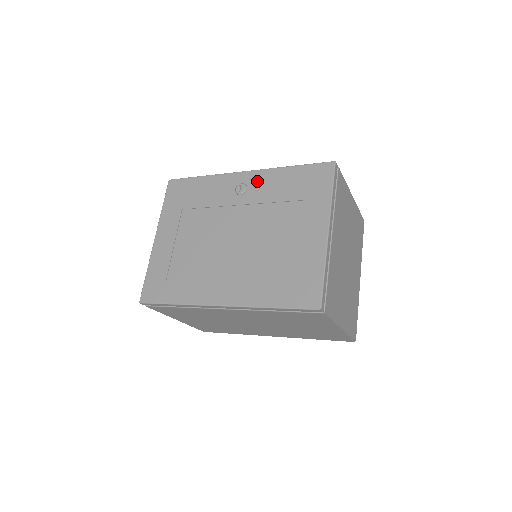
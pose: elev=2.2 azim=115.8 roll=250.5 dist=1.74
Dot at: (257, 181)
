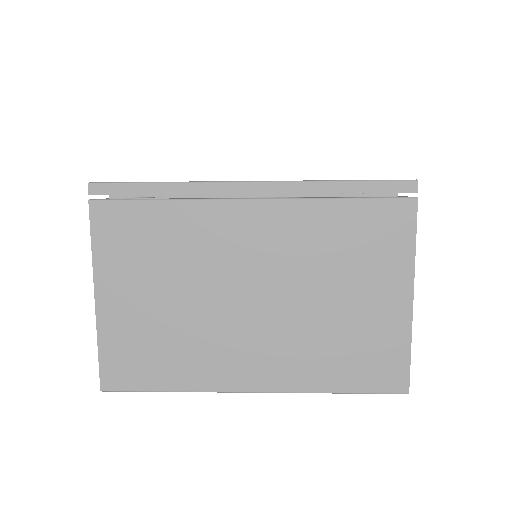
Dot at: occluded
